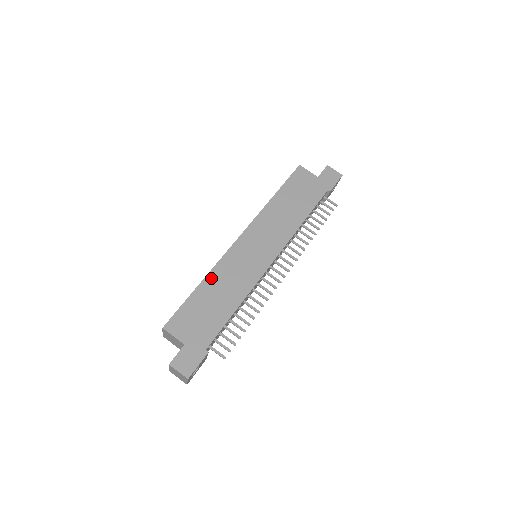
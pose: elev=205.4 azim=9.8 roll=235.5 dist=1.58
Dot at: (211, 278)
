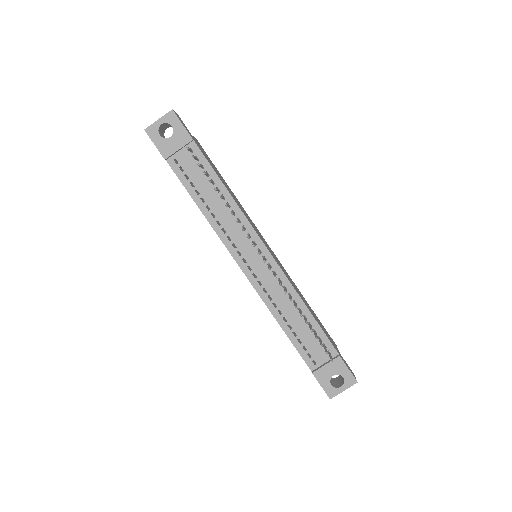
Dot at: (236, 198)
